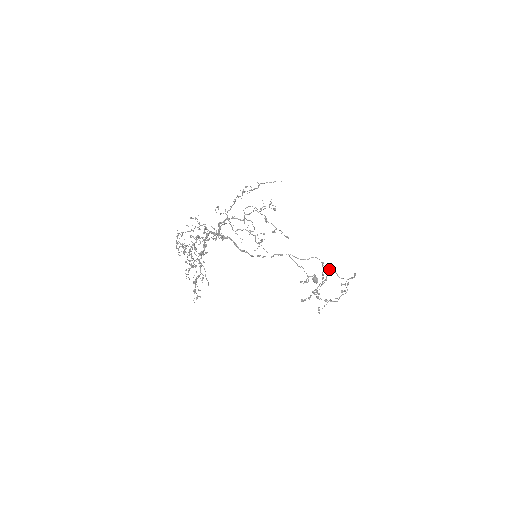
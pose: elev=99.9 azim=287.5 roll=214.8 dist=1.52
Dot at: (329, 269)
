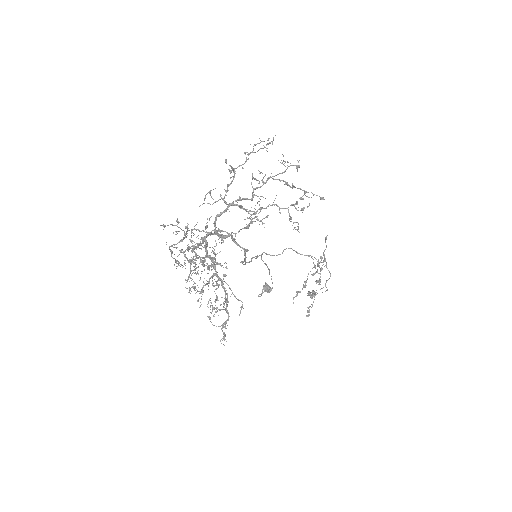
Dot at: (308, 255)
